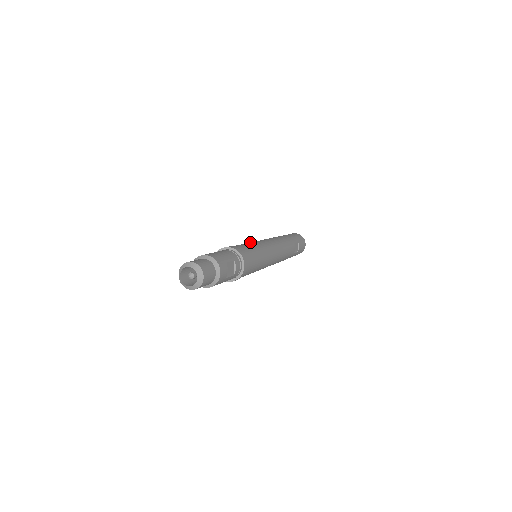
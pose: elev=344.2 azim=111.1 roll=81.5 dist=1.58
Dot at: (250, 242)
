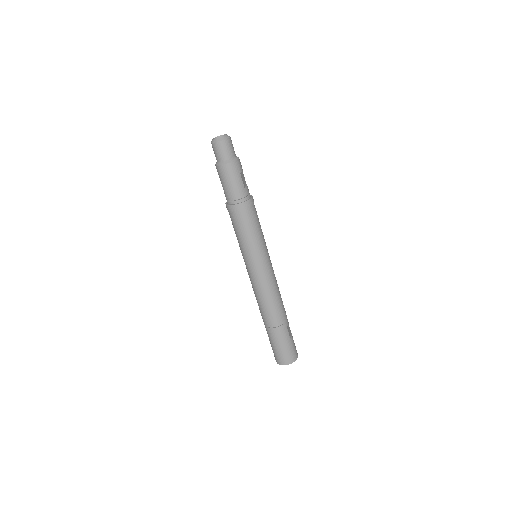
Dot at: occluded
